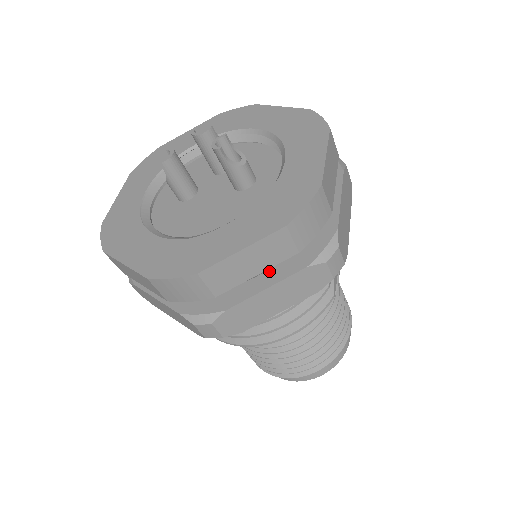
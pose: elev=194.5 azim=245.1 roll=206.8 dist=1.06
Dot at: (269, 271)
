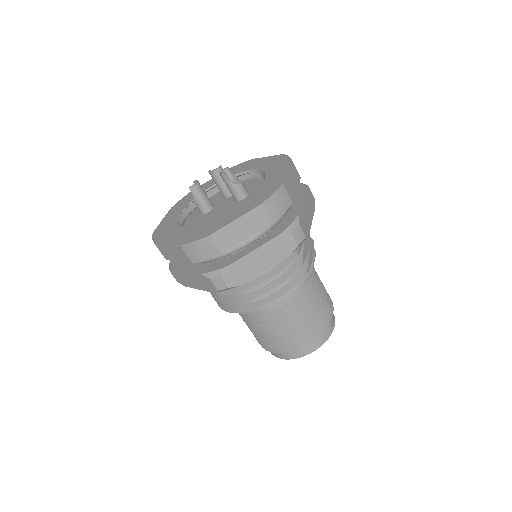
Dot at: (256, 242)
